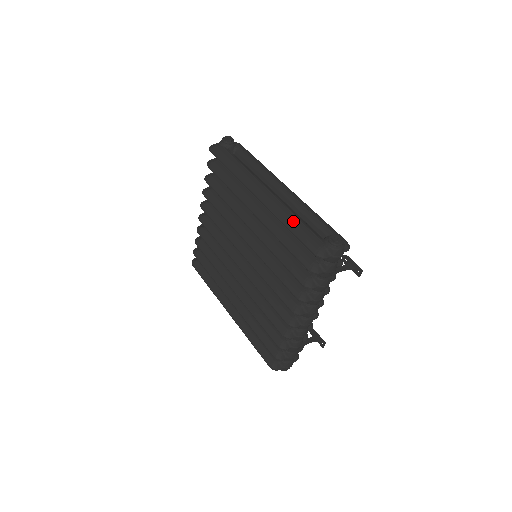
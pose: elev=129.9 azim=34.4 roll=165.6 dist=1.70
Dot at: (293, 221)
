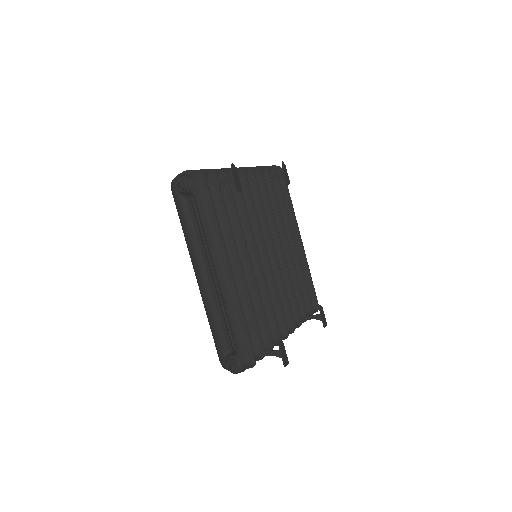
Dot at: (211, 326)
